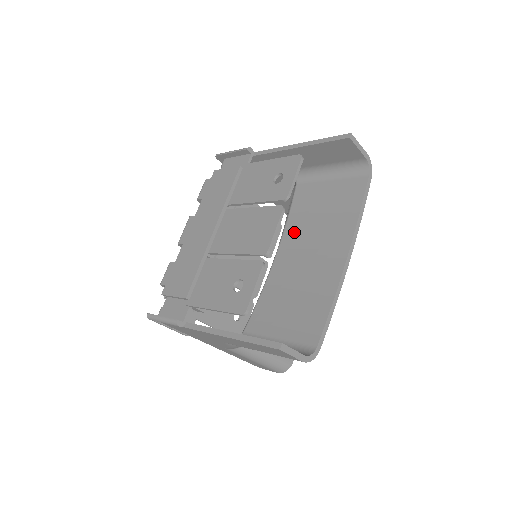
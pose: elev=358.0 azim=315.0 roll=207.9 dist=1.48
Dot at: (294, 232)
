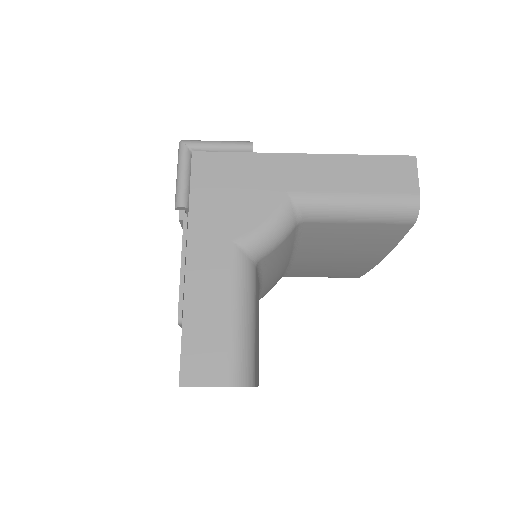
Dot at: occluded
